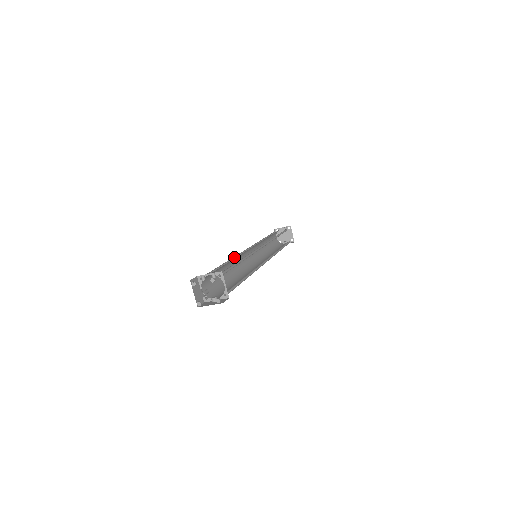
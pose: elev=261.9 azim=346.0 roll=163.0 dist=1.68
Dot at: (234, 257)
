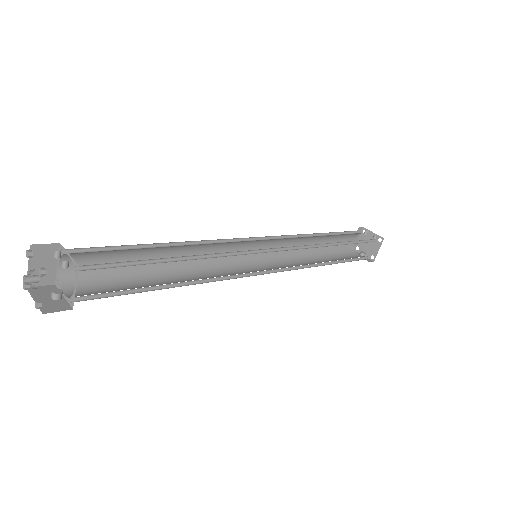
Dot at: (205, 240)
